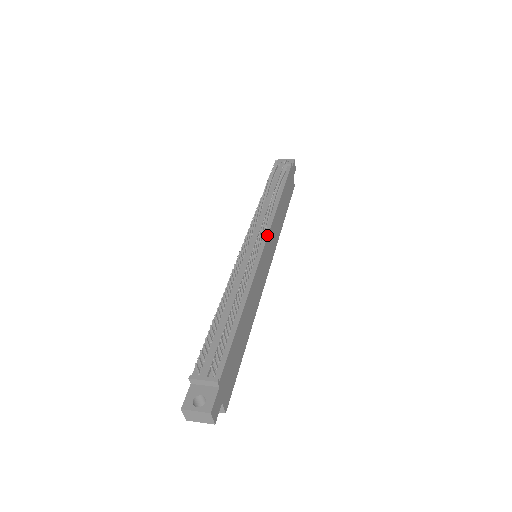
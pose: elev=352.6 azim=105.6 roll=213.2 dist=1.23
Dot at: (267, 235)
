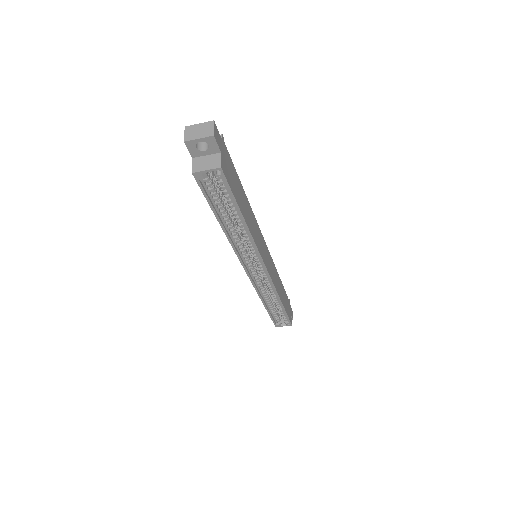
Dot at: (268, 250)
